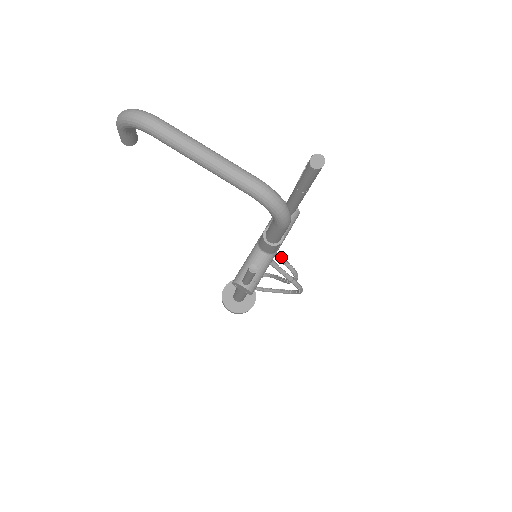
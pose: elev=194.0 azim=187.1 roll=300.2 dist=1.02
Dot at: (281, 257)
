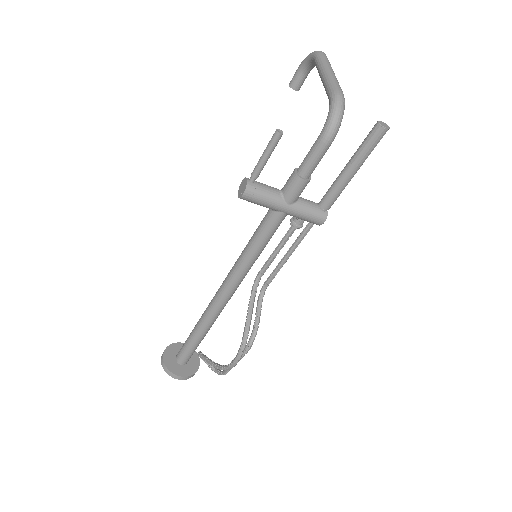
Dot at: occluded
